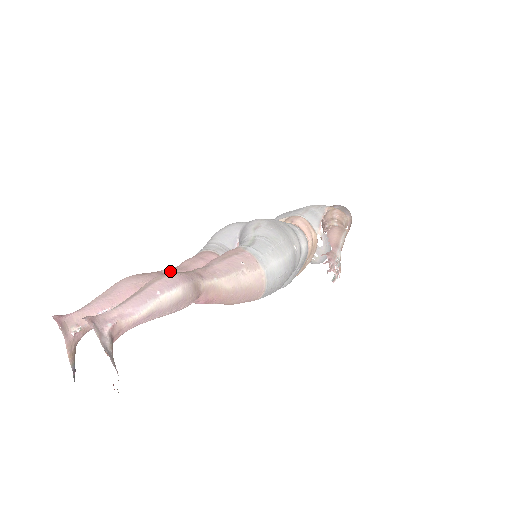
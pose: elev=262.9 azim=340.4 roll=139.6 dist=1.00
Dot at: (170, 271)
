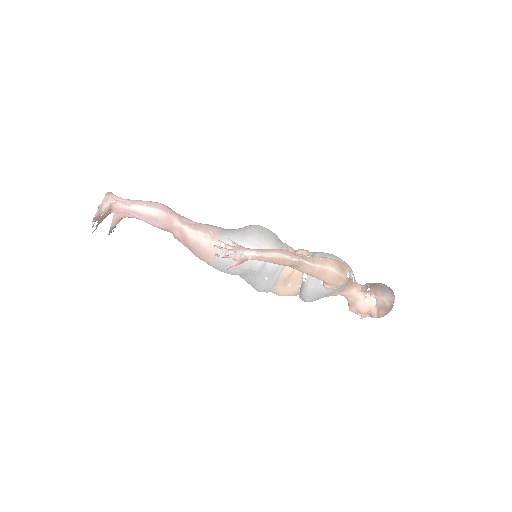
Dot at: occluded
